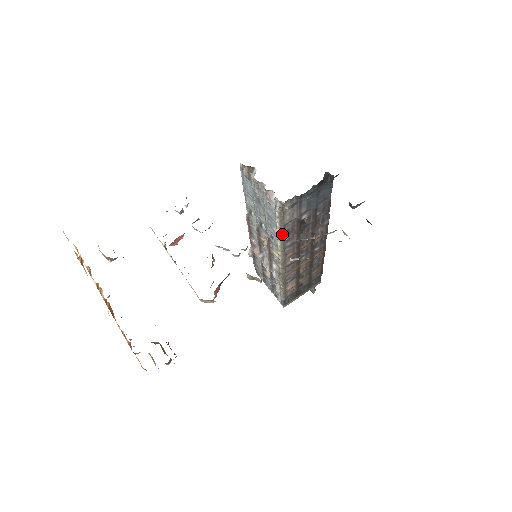
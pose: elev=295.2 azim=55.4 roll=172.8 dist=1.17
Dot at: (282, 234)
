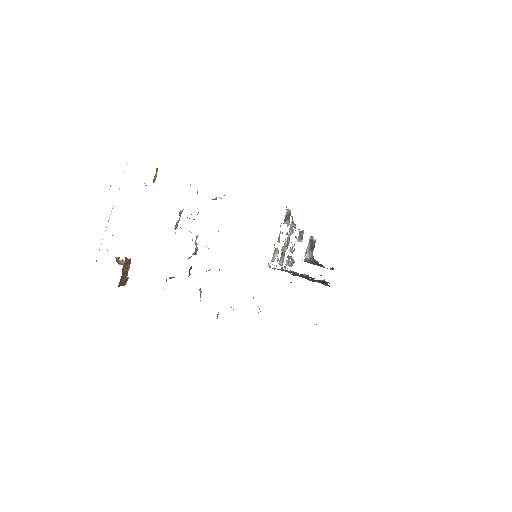
Dot at: occluded
